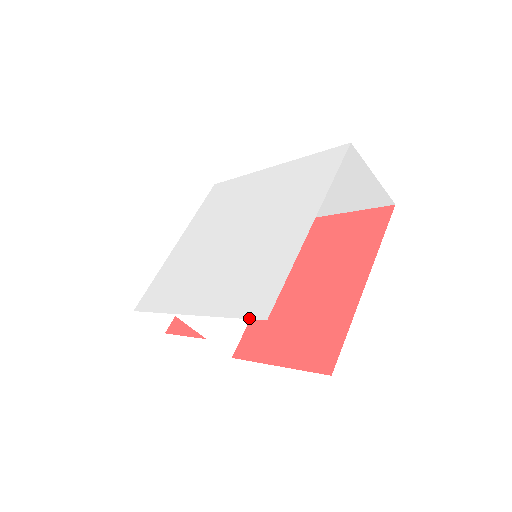
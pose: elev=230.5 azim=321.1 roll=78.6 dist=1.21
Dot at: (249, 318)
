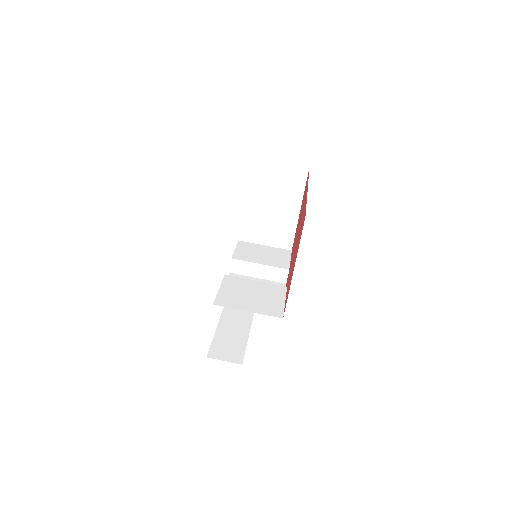
Dot at: occluded
